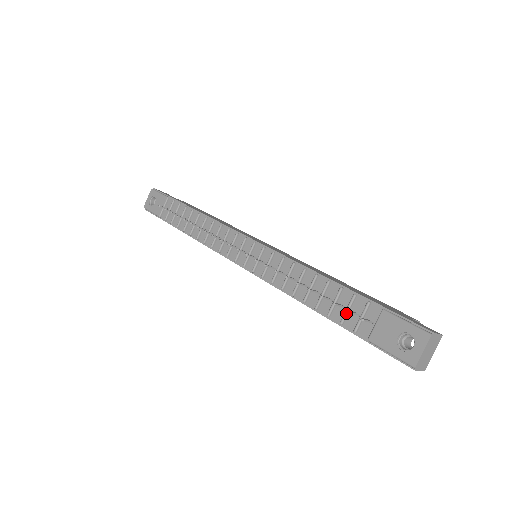
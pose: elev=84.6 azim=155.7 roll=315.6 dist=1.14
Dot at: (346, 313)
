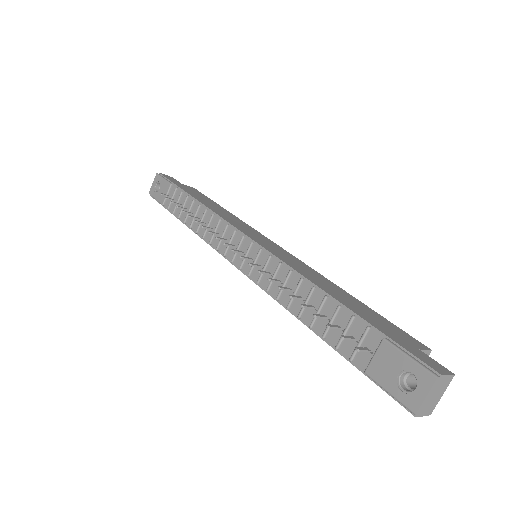
Dot at: occluded
